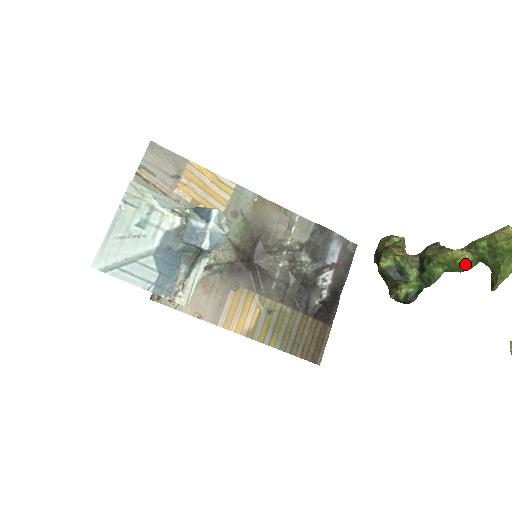
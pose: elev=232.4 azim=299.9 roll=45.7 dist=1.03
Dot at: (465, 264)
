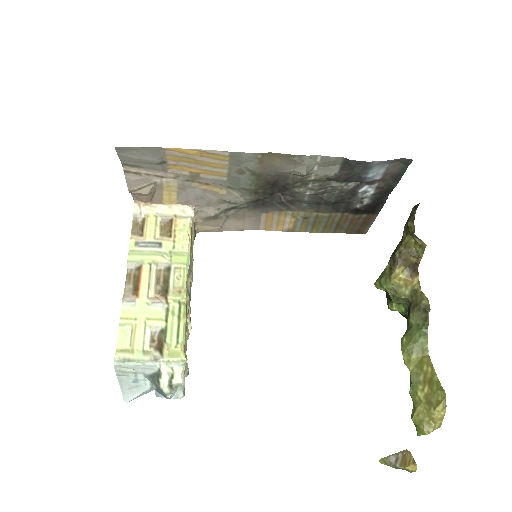
Dot at: occluded
